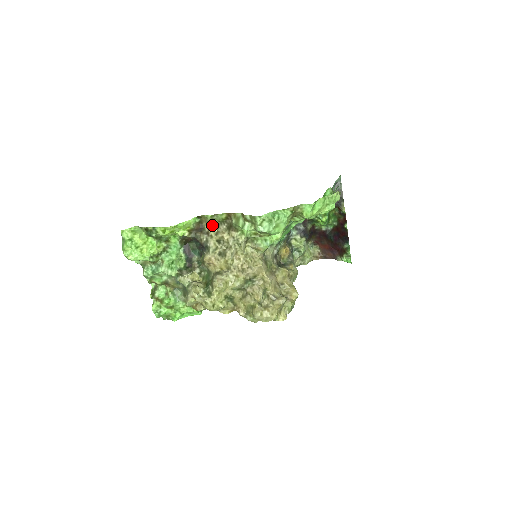
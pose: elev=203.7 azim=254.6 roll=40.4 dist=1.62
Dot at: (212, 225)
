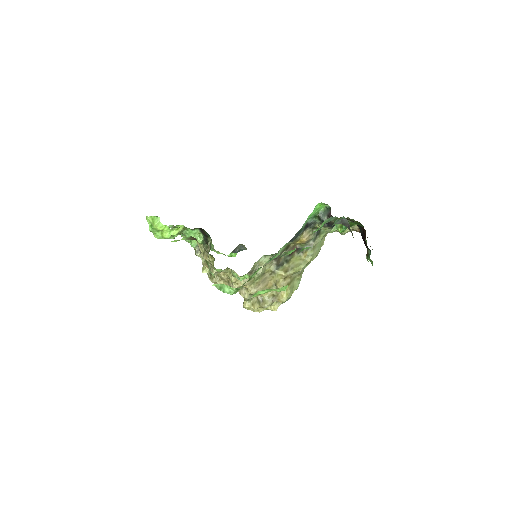
Dot at: (200, 245)
